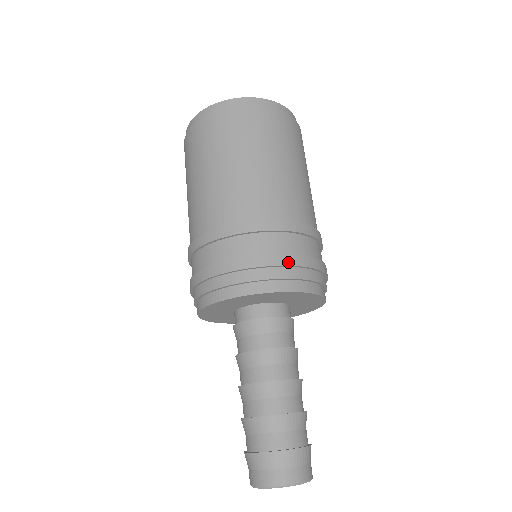
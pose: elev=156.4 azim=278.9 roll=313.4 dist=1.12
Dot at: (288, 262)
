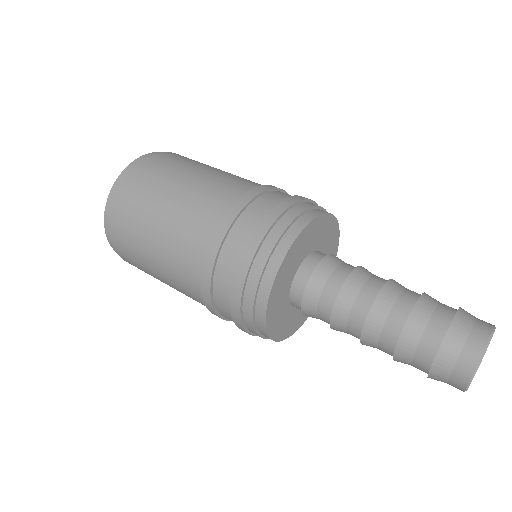
Dot at: (301, 198)
